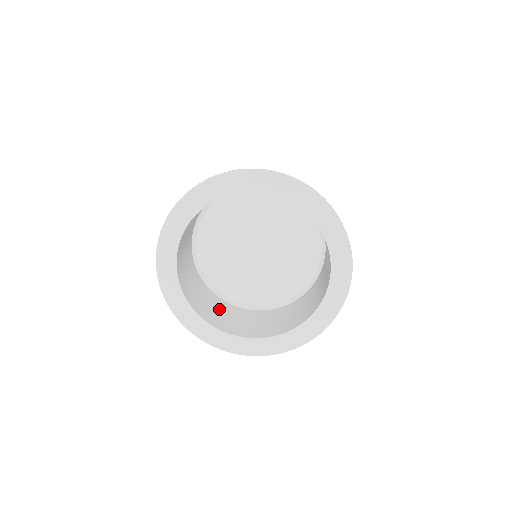
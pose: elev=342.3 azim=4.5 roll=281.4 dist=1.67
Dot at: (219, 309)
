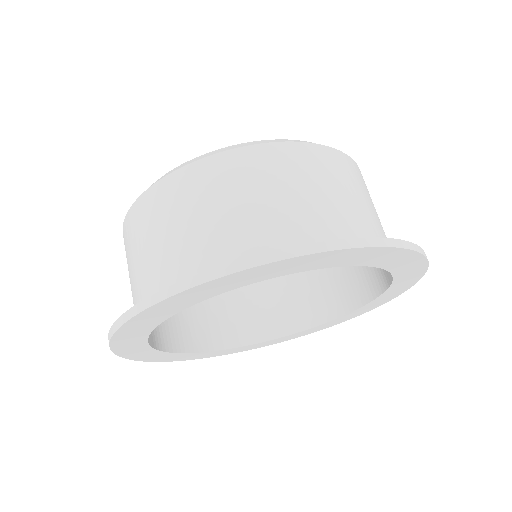
Dot at: occluded
